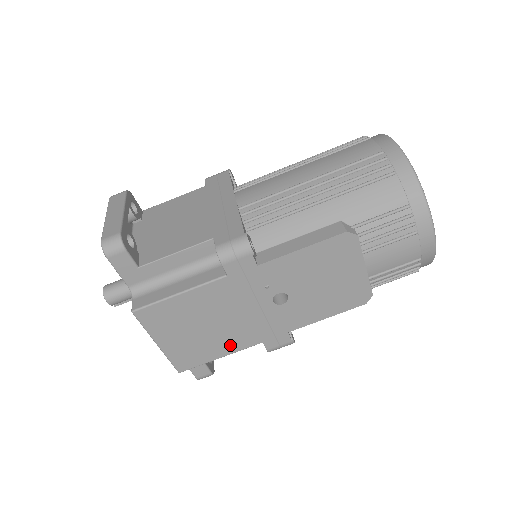
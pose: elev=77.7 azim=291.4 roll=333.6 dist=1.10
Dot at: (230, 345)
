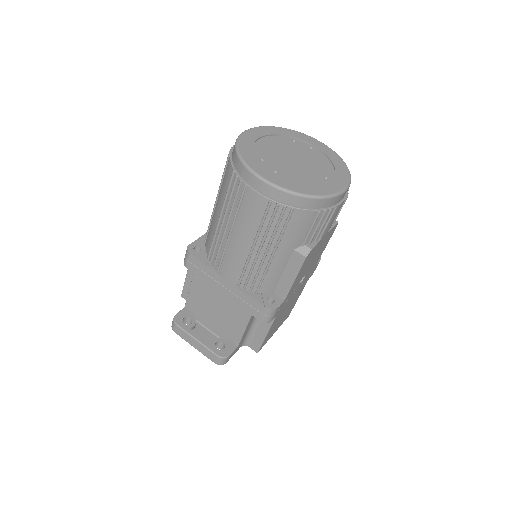
Dot at: (298, 296)
